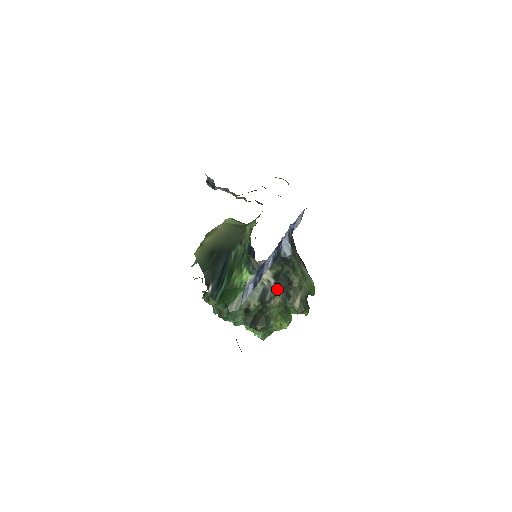
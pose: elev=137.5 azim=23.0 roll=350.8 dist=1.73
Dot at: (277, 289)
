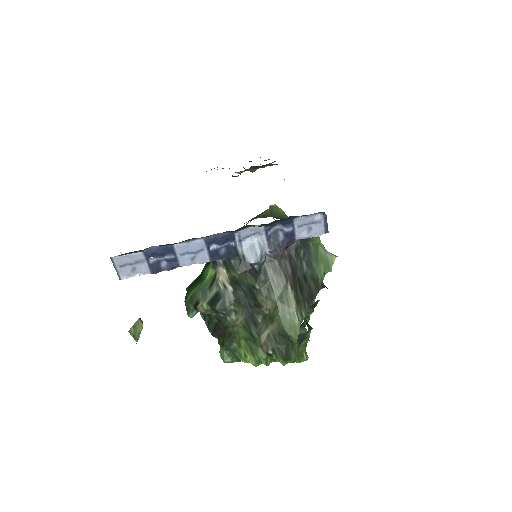
Dot at: (238, 303)
